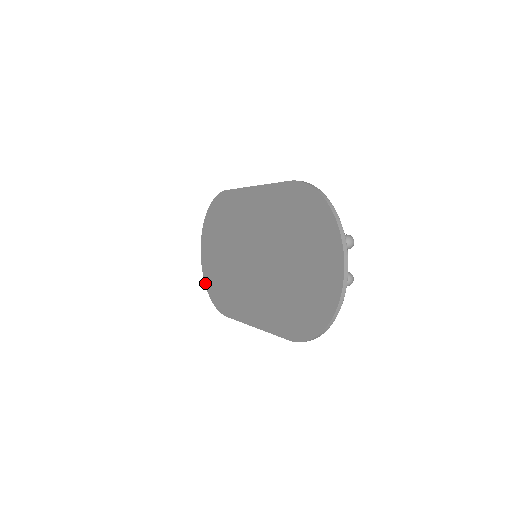
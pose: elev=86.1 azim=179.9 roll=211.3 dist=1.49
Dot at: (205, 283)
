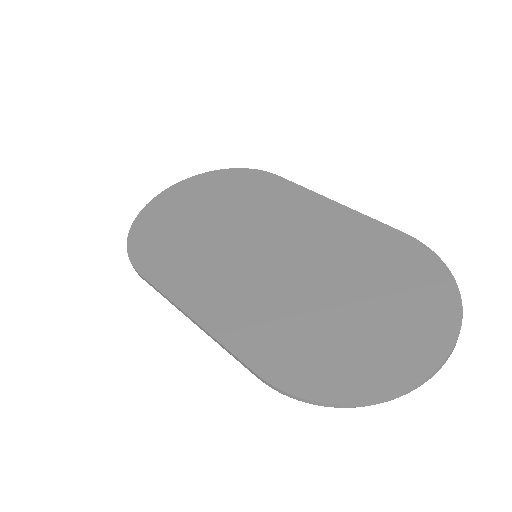
Dot at: (136, 220)
